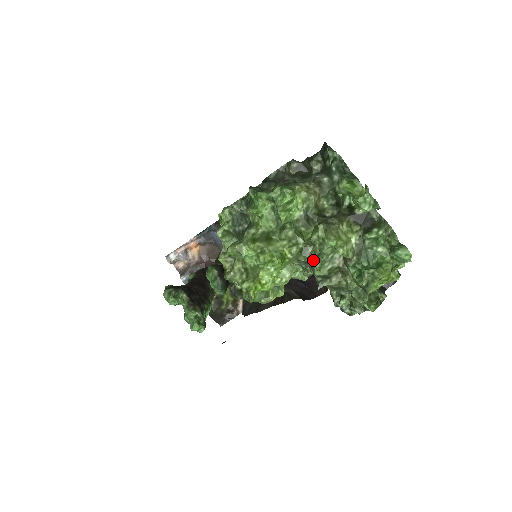
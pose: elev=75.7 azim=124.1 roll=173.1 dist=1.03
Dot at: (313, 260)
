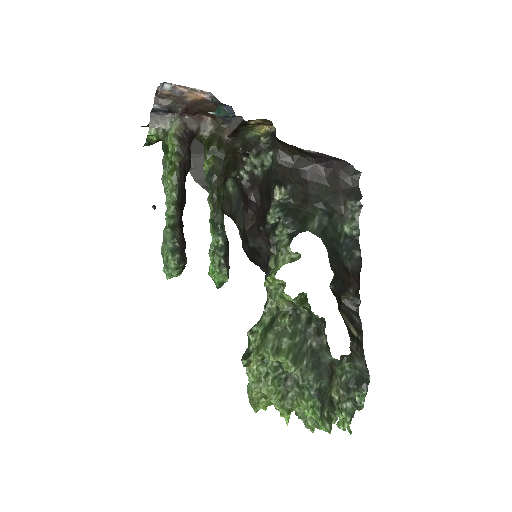
Dot at: (296, 409)
